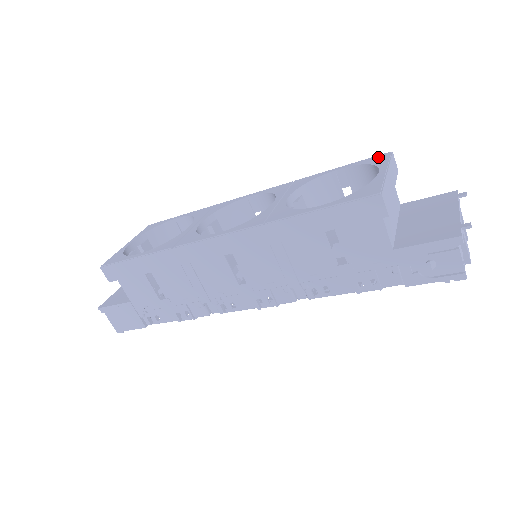
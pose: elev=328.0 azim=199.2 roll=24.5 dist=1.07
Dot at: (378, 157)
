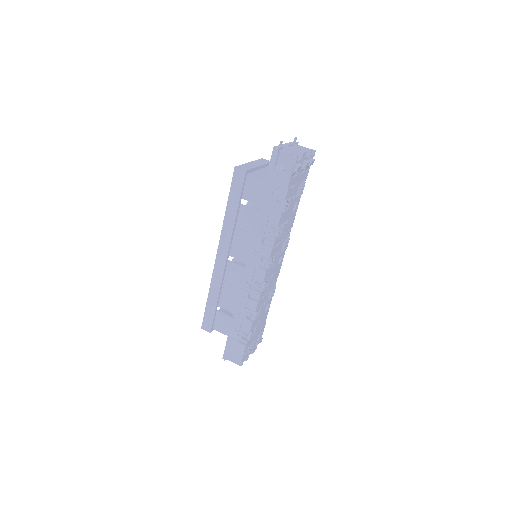
Dot at: occluded
